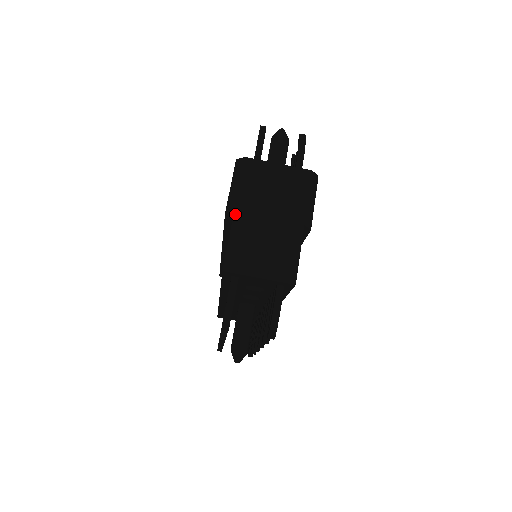
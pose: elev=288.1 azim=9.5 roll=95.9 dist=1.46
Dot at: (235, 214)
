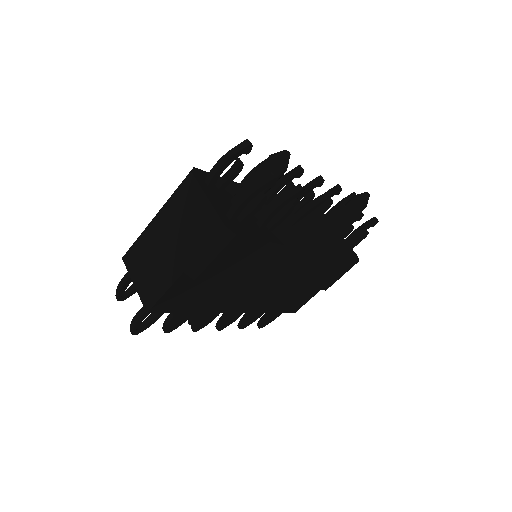
Dot at: (153, 220)
